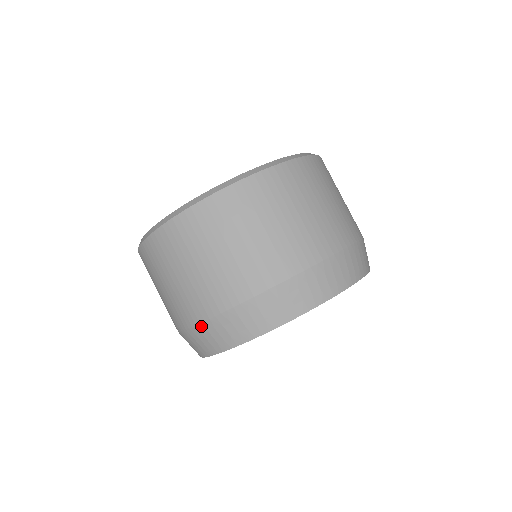
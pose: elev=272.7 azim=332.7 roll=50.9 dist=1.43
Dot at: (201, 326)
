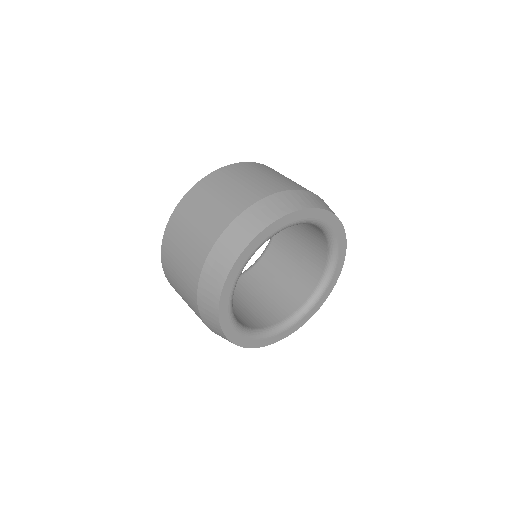
Dot at: (286, 192)
